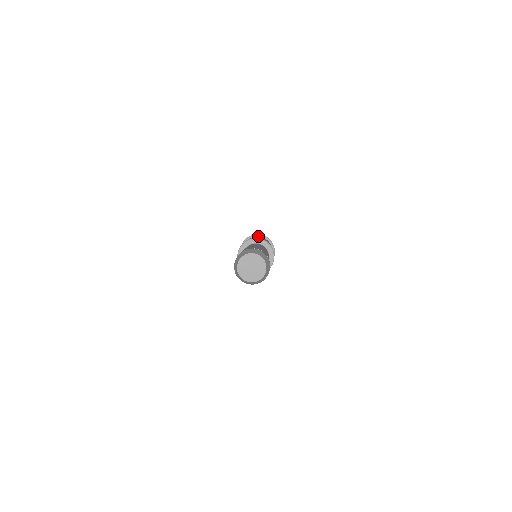
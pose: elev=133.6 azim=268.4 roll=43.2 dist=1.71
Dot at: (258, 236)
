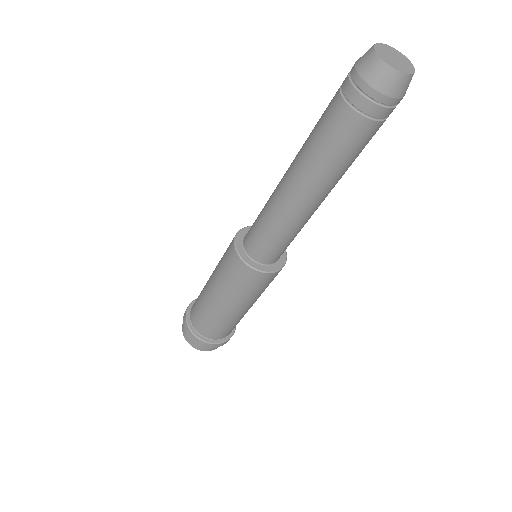
Dot at: occluded
